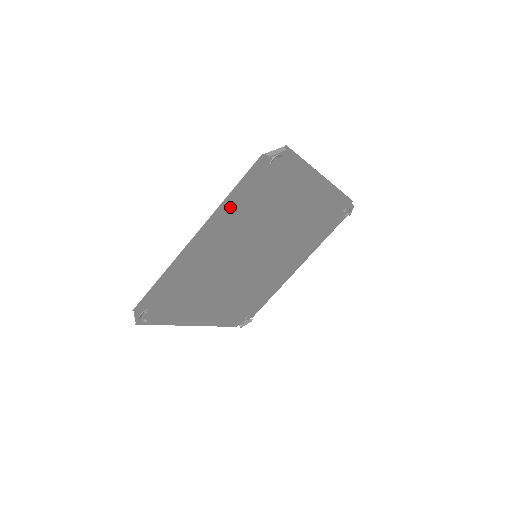
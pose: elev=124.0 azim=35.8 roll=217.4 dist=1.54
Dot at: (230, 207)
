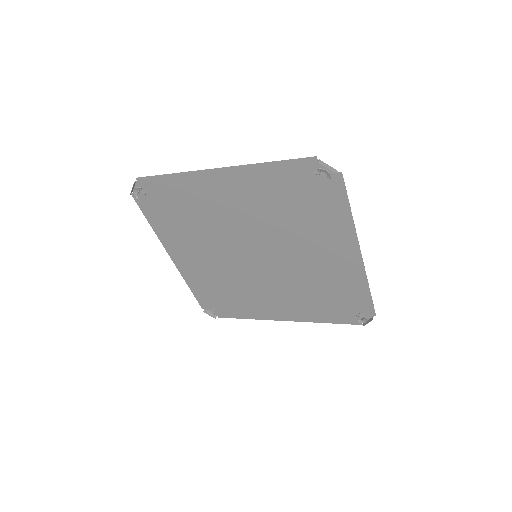
Dot at: (261, 177)
